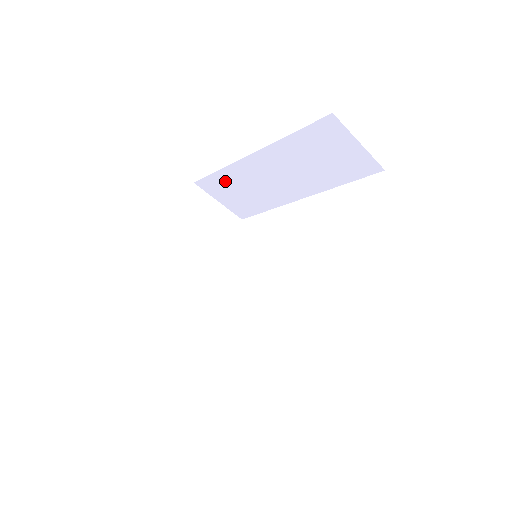
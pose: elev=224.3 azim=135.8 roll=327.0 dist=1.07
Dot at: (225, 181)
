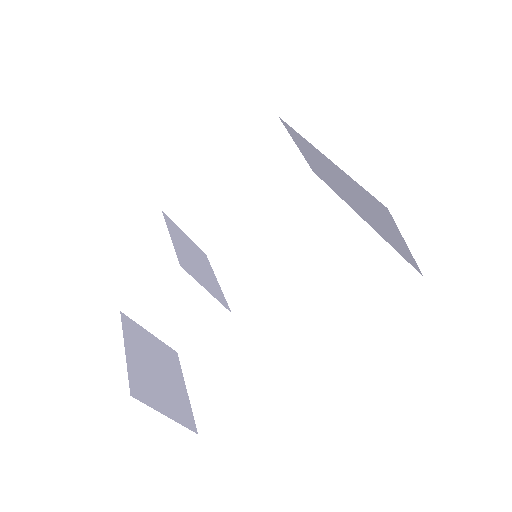
Dot at: (301, 141)
